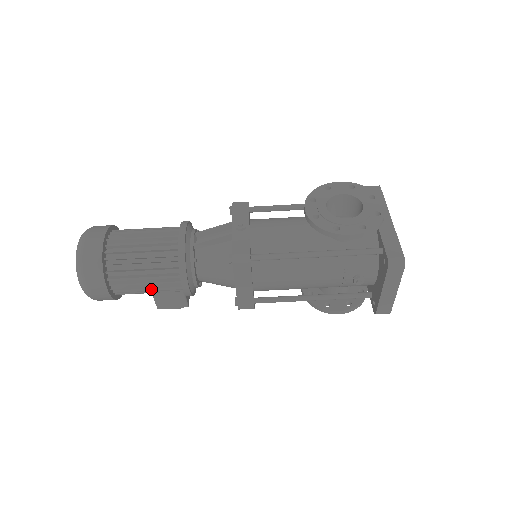
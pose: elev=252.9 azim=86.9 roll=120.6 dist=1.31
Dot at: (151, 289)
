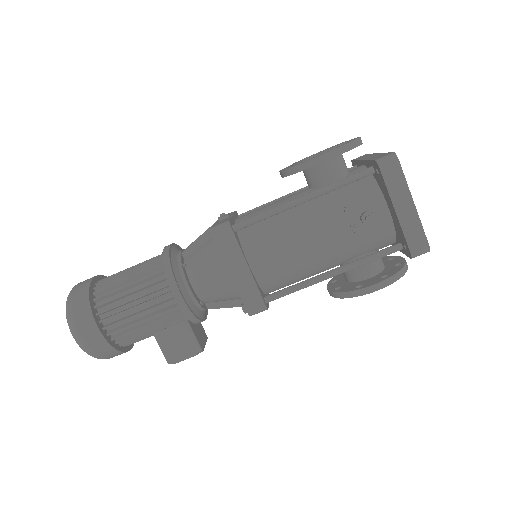
Dot at: (145, 317)
